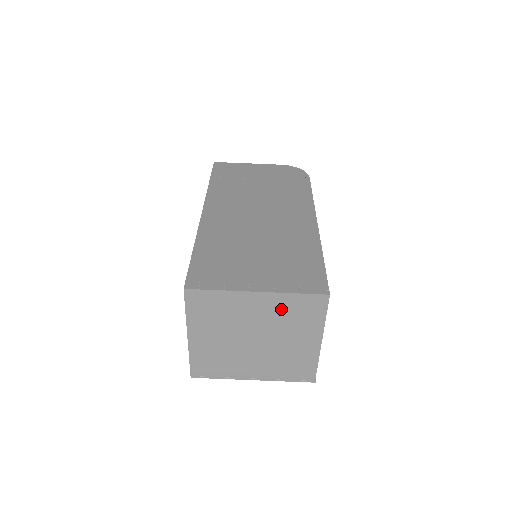
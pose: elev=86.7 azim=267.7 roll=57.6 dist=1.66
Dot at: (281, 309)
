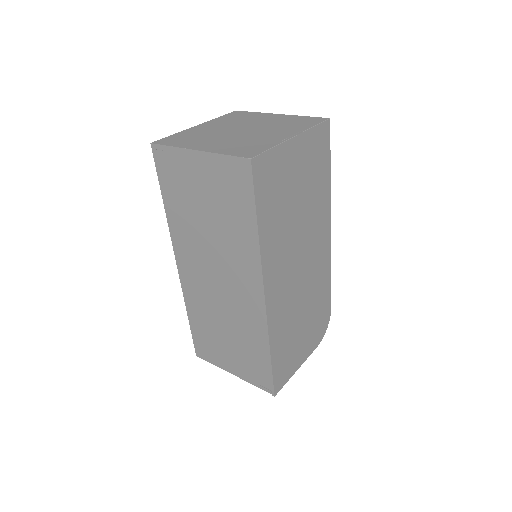
Dot at: (225, 121)
